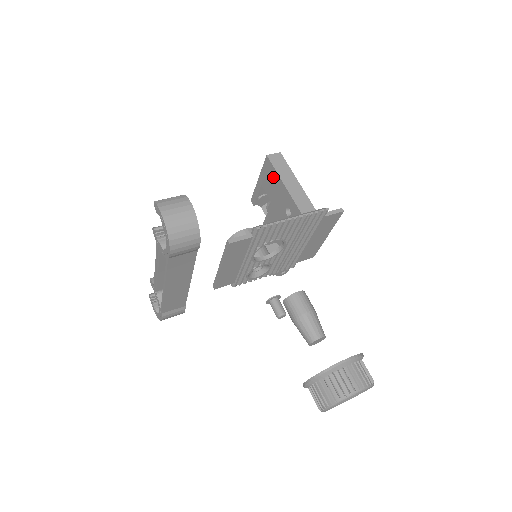
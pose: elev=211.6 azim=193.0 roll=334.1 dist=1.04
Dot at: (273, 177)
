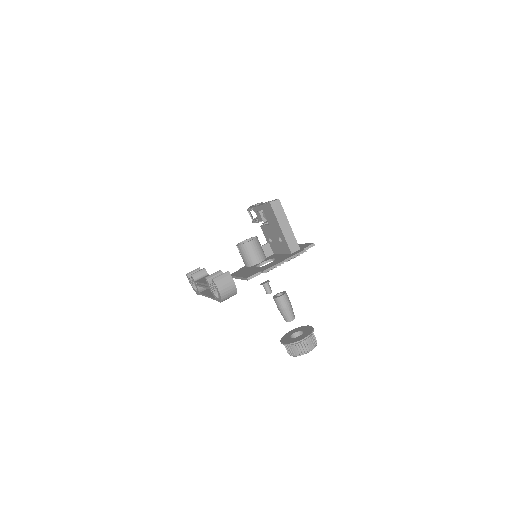
Dot at: (273, 216)
